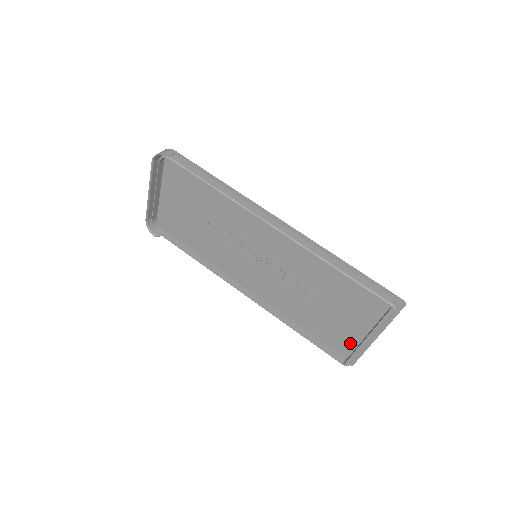
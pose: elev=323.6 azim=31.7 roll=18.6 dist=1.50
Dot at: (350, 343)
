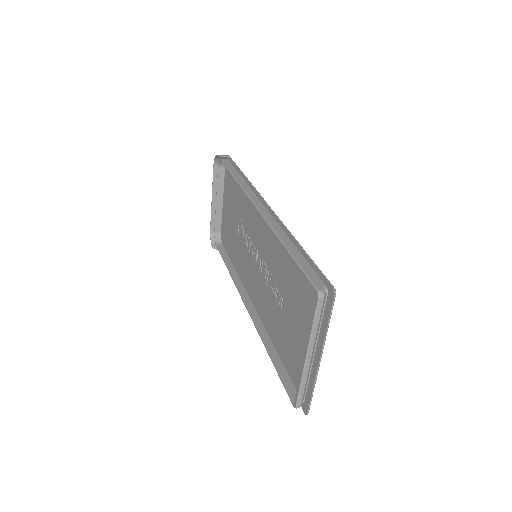
Dot at: occluded
